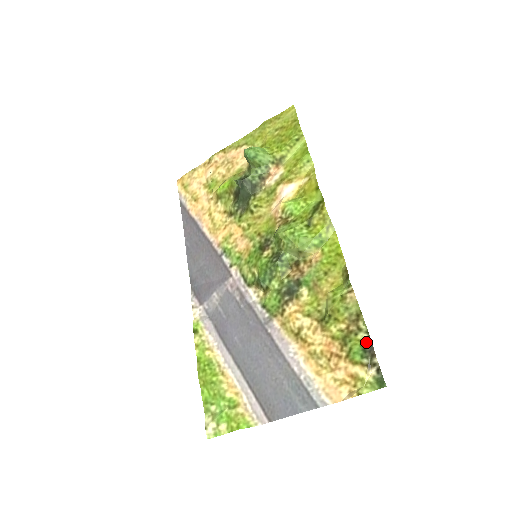
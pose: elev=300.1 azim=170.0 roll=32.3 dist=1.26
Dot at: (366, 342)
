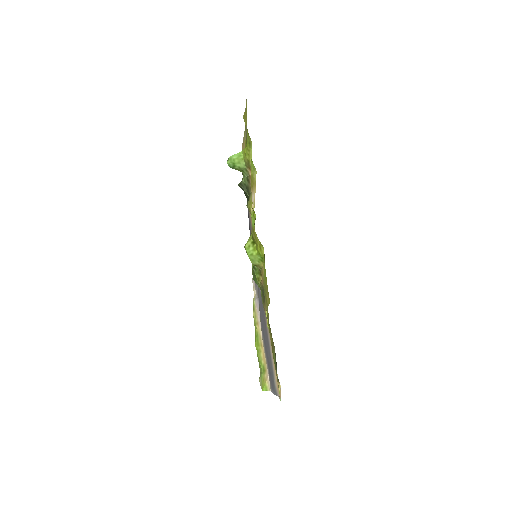
Dot at: (275, 360)
